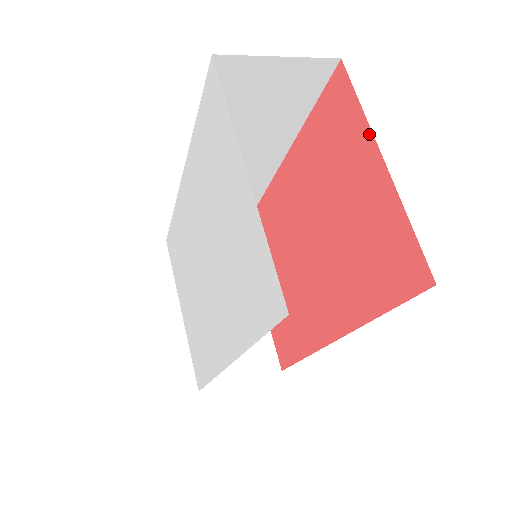
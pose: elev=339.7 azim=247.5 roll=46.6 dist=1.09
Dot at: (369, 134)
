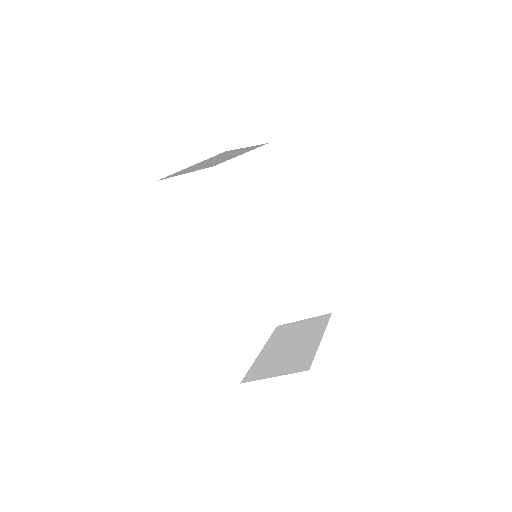
Dot at: occluded
